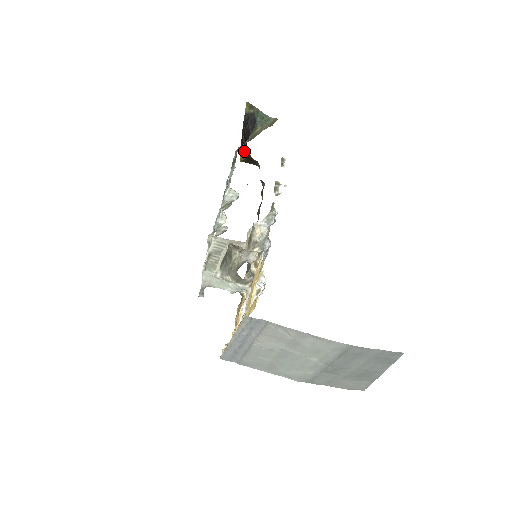
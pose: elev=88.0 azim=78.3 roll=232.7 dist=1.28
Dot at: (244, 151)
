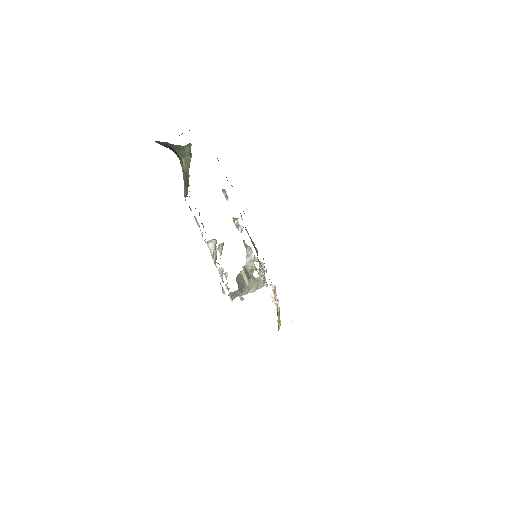
Dot at: occluded
